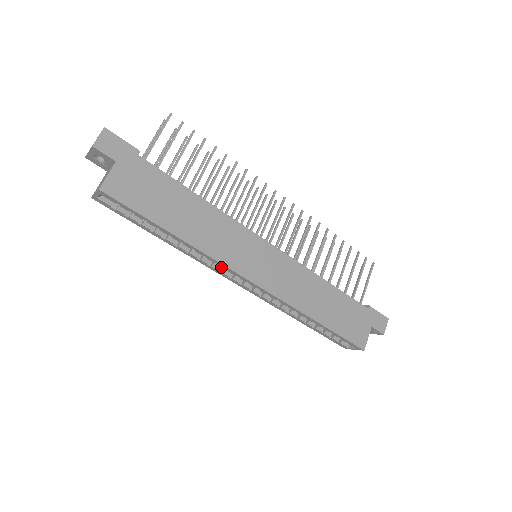
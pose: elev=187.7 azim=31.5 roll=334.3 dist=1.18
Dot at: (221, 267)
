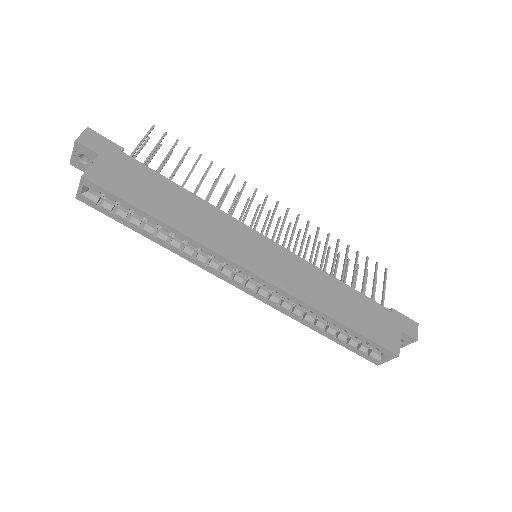
Dot at: (219, 268)
